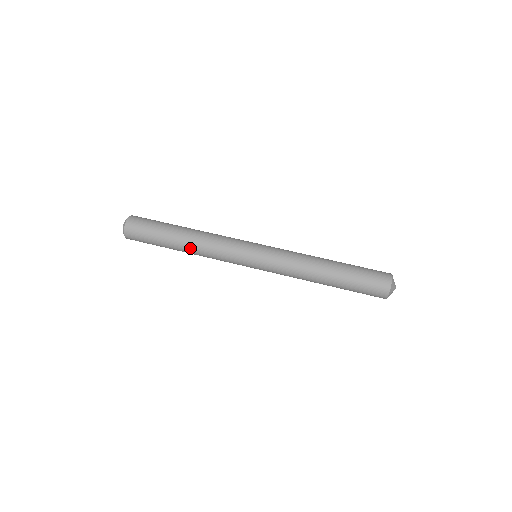
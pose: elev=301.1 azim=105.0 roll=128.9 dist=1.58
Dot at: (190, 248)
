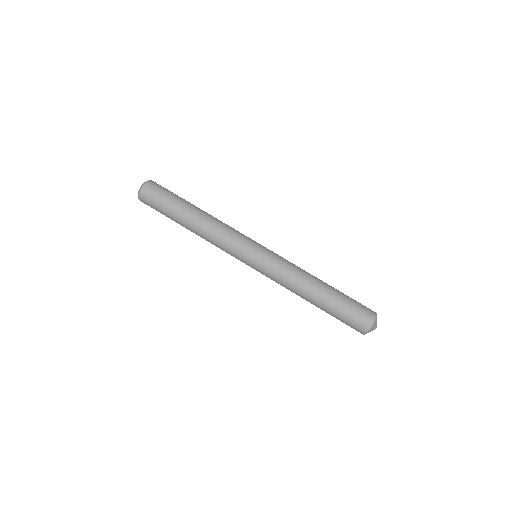
Dot at: occluded
